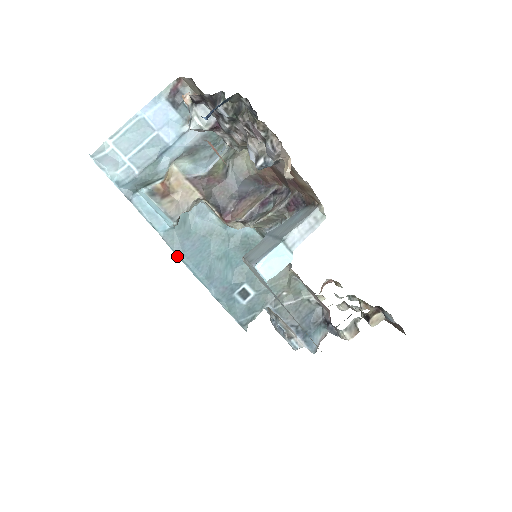
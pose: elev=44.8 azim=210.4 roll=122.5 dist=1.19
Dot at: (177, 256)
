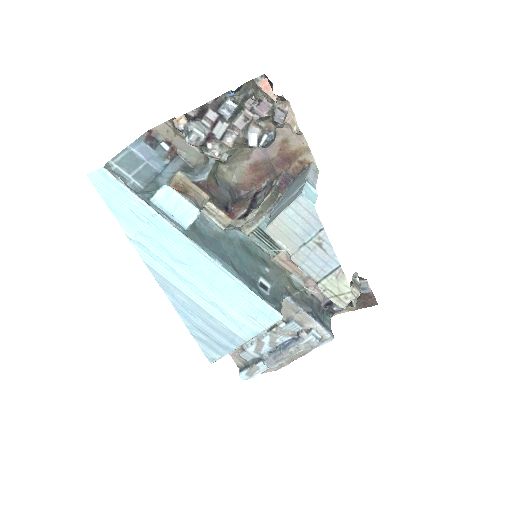
Dot at: (203, 251)
